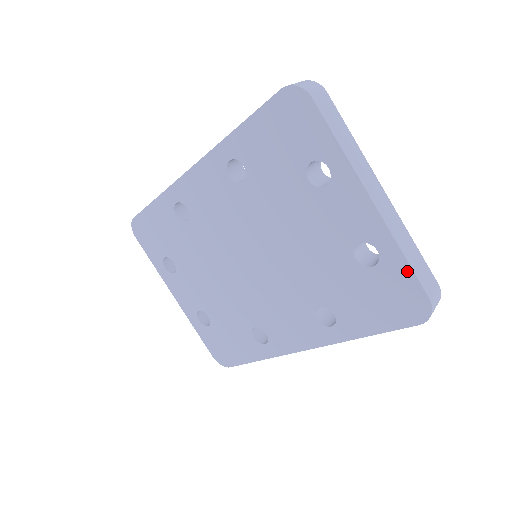
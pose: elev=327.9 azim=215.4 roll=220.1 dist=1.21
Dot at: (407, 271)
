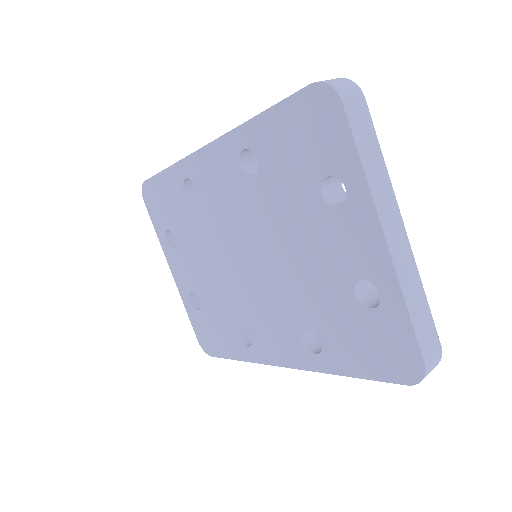
Dot at: (407, 326)
